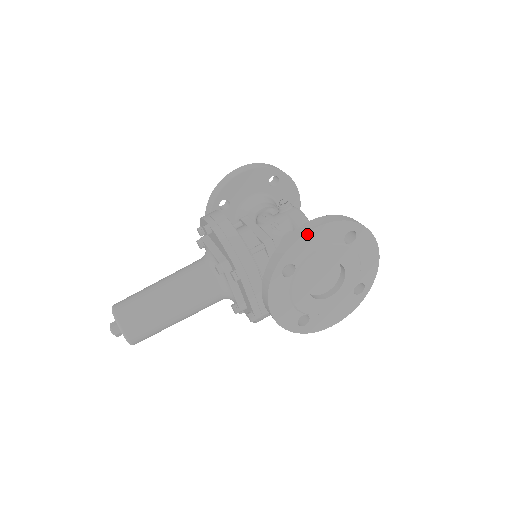
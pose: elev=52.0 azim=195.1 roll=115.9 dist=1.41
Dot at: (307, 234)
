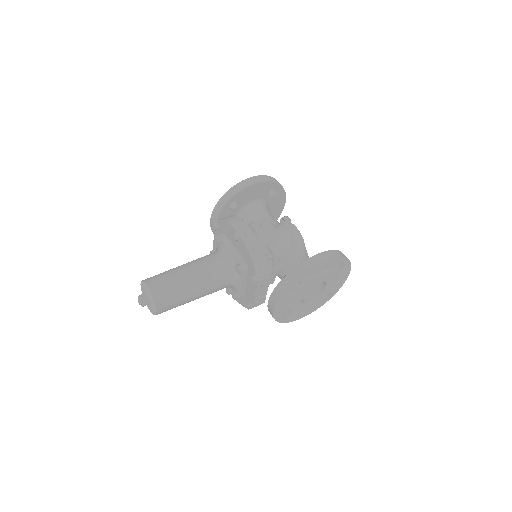
Dot at: (318, 264)
